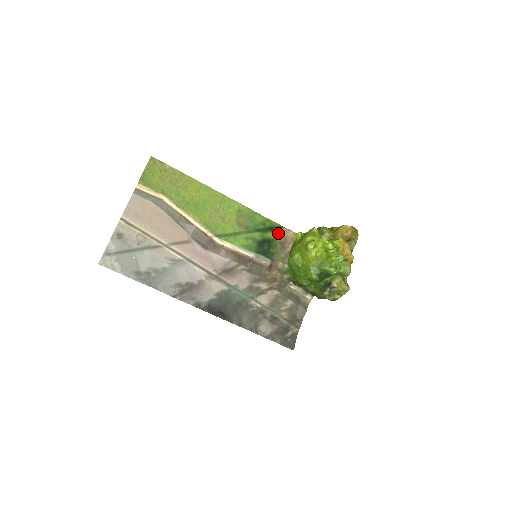
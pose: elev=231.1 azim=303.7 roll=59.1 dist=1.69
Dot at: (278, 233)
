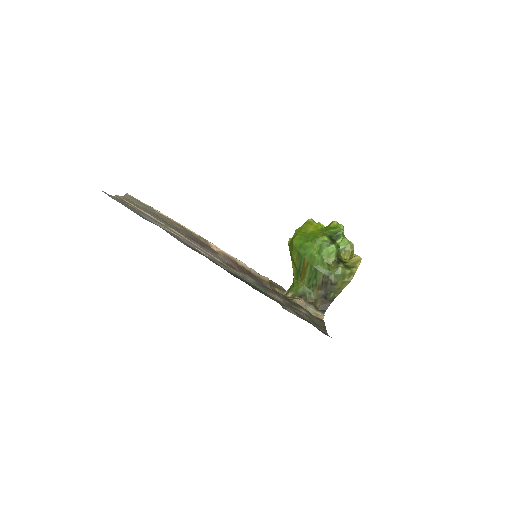
Dot at: occluded
